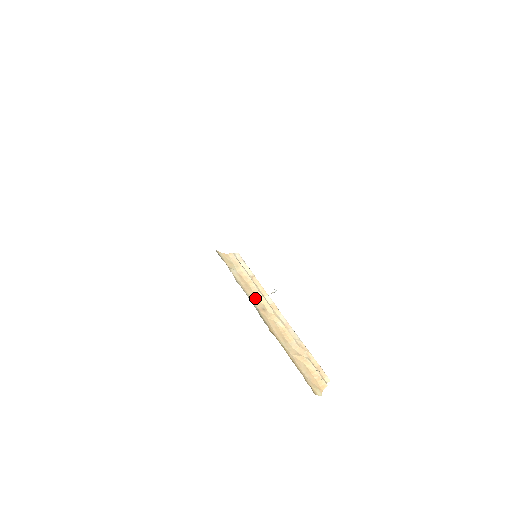
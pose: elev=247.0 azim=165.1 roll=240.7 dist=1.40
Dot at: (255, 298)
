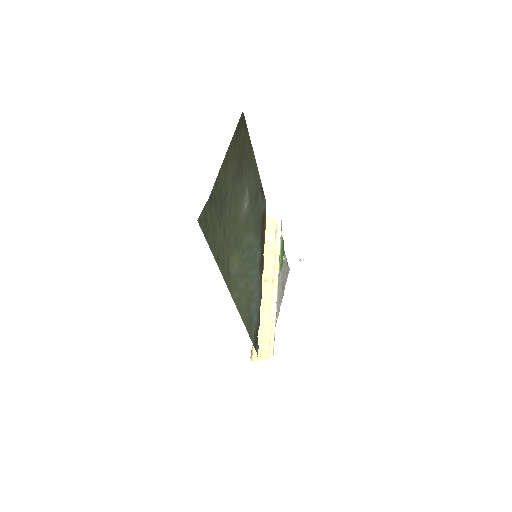
Dot at: (265, 268)
